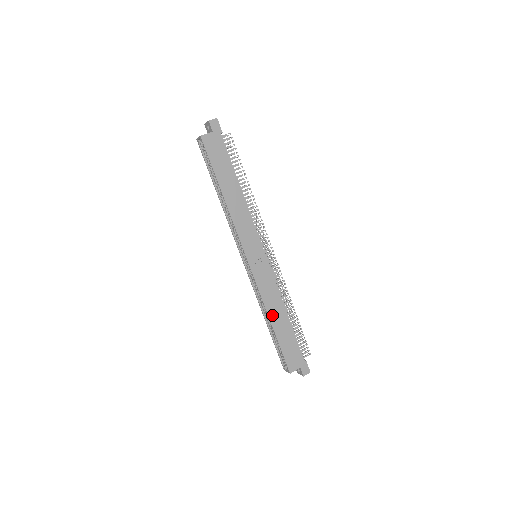
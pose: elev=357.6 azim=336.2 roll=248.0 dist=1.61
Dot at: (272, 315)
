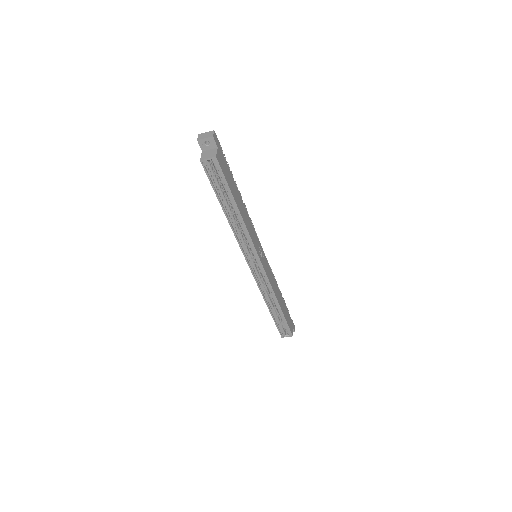
Dot at: (278, 299)
